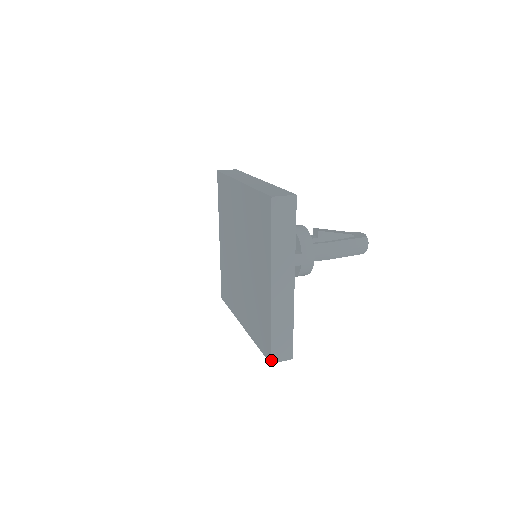
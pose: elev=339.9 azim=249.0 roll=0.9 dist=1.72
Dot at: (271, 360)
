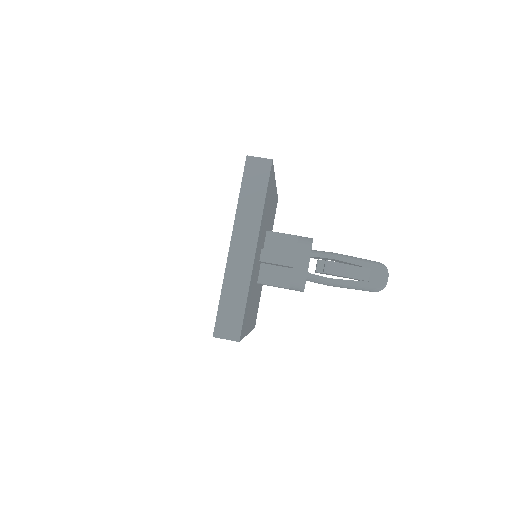
Dot at: occluded
